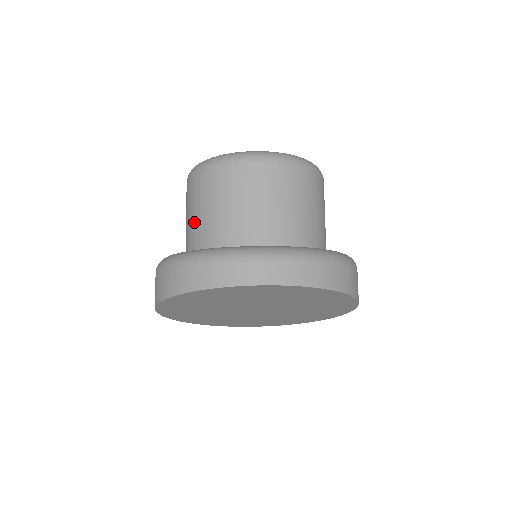
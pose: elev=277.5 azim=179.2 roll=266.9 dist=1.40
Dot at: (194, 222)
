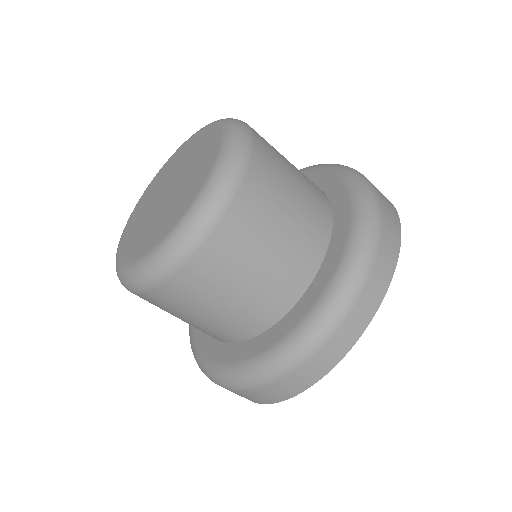
Dot at: (205, 325)
